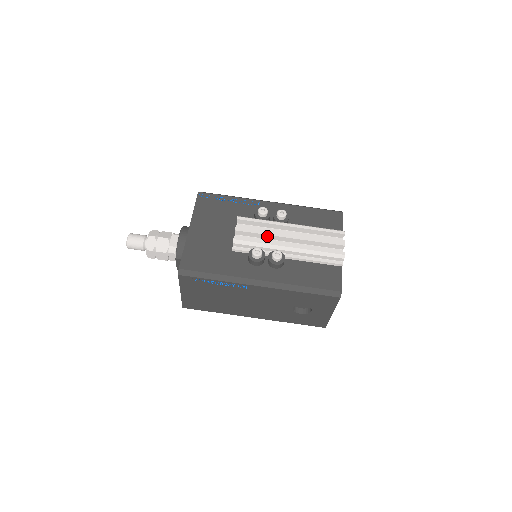
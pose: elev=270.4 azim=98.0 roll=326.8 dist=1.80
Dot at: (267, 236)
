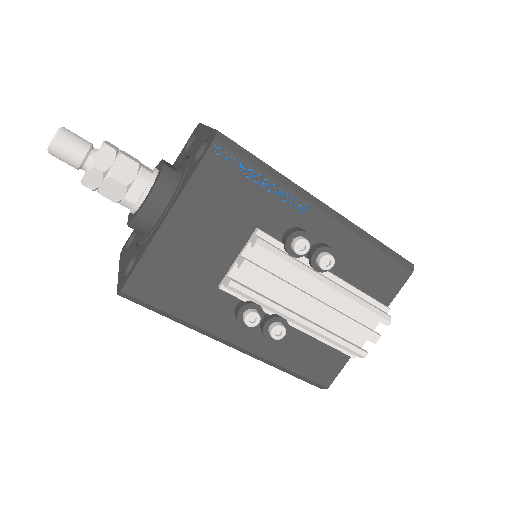
Dot at: (282, 291)
